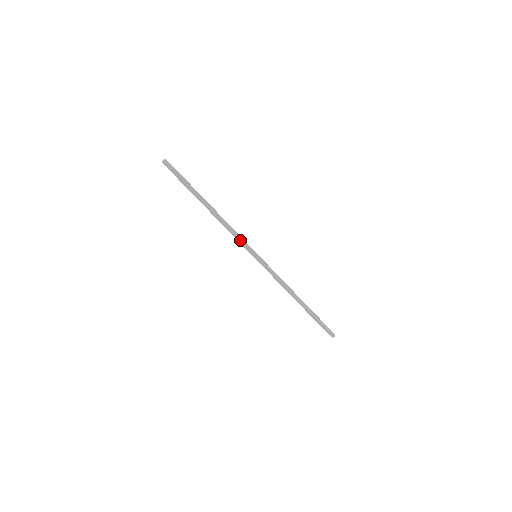
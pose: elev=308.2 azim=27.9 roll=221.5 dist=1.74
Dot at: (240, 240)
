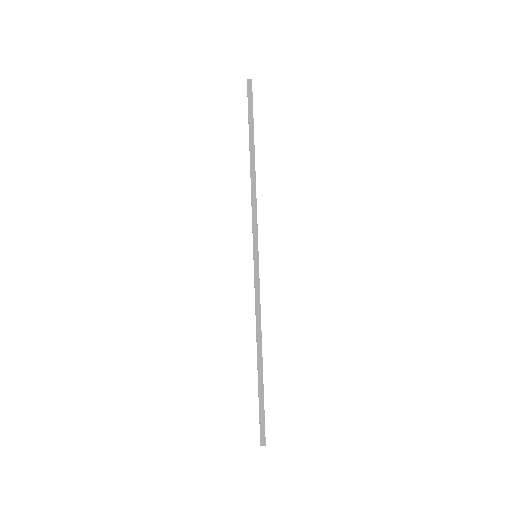
Dot at: (253, 222)
